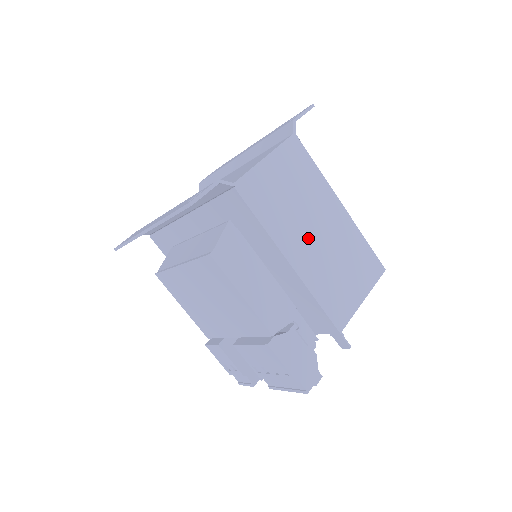
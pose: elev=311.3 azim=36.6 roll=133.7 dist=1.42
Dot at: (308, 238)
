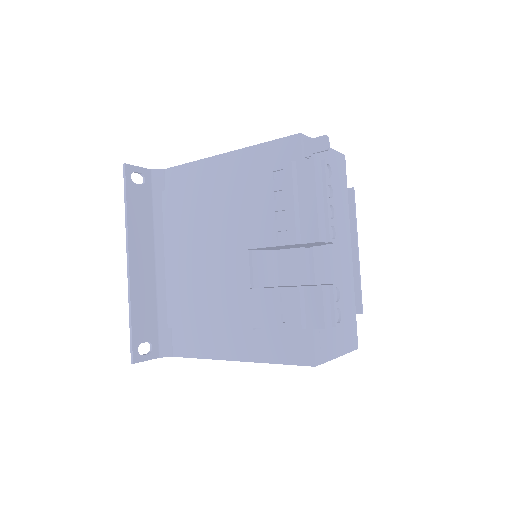
Dot at: occluded
